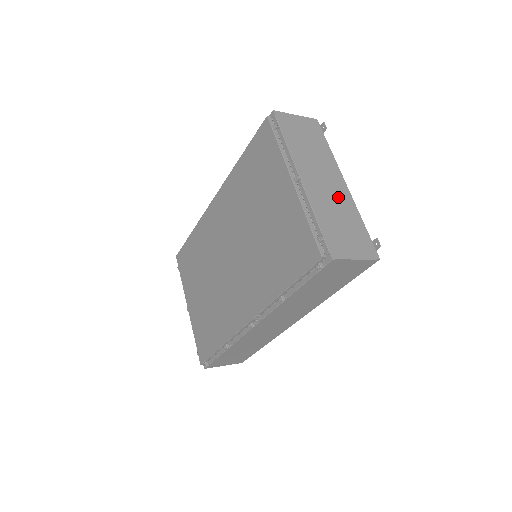
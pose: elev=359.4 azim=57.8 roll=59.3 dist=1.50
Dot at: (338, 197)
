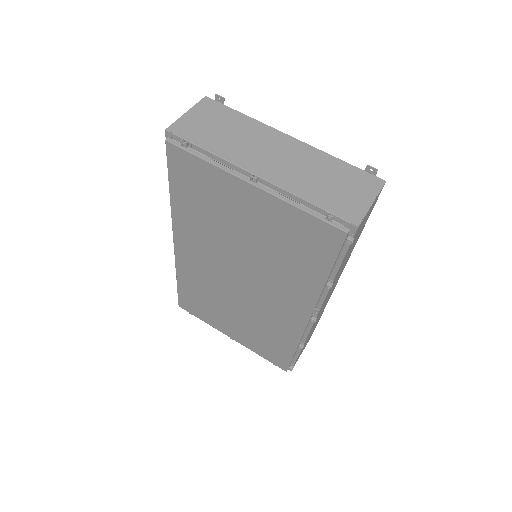
Dot at: (300, 158)
